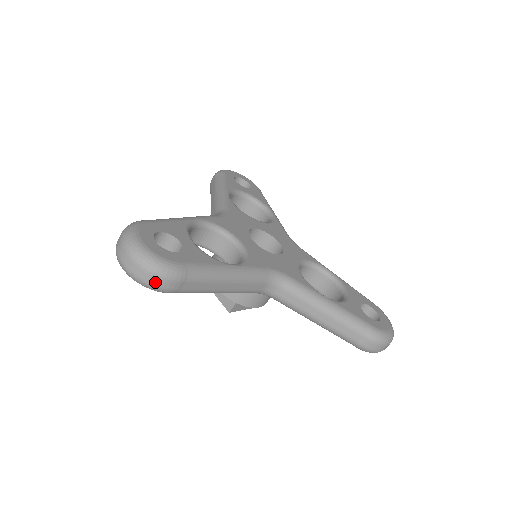
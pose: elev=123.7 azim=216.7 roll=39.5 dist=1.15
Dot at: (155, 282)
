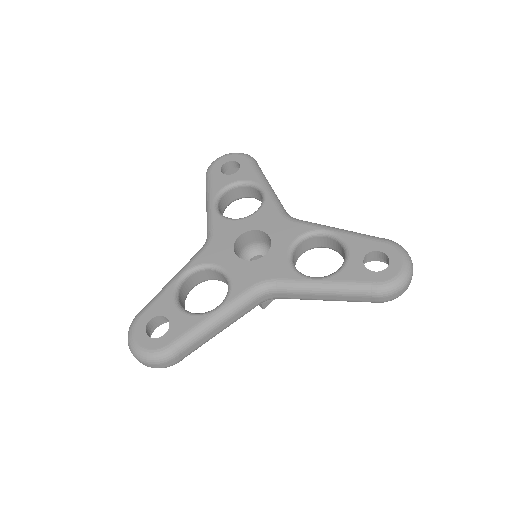
Dot at: (161, 366)
